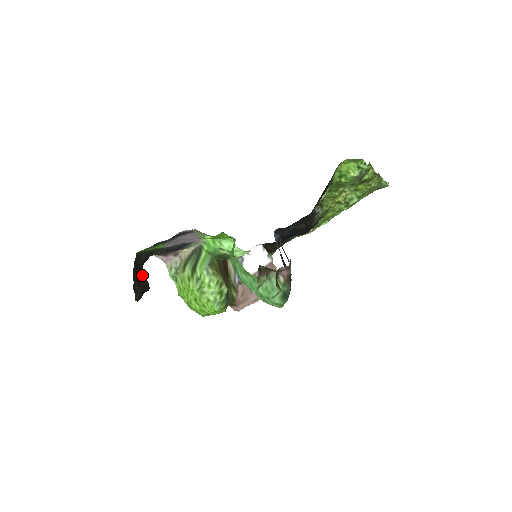
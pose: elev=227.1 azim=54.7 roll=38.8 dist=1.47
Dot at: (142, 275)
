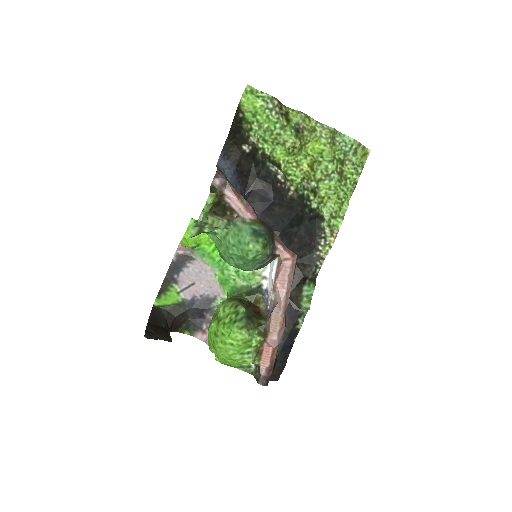
Dot at: (163, 329)
